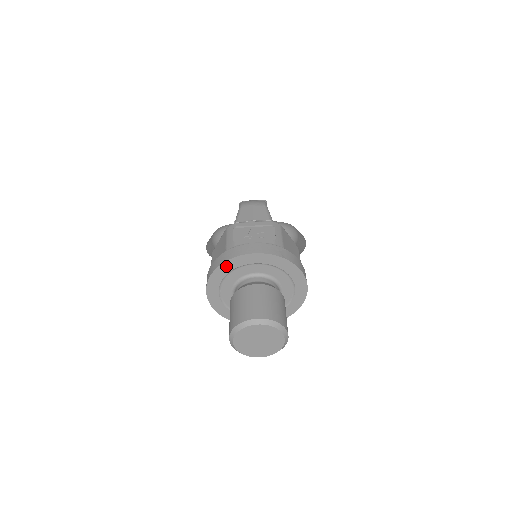
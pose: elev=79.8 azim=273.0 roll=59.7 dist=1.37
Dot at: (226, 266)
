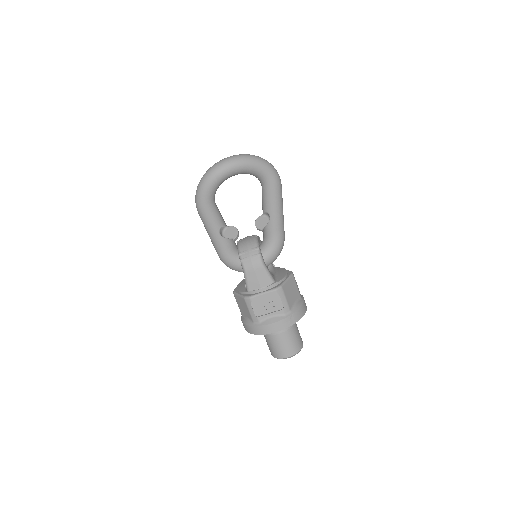
Dot at: (258, 333)
